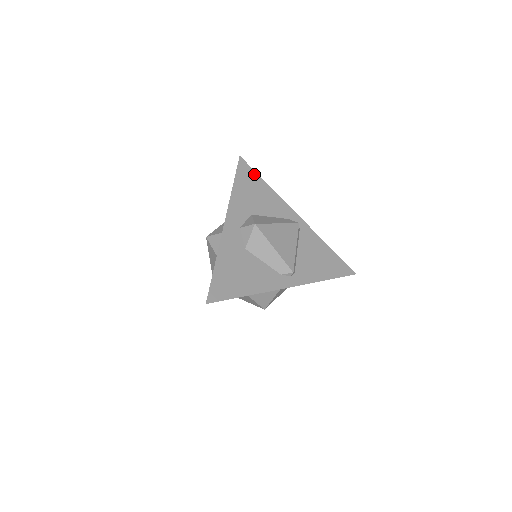
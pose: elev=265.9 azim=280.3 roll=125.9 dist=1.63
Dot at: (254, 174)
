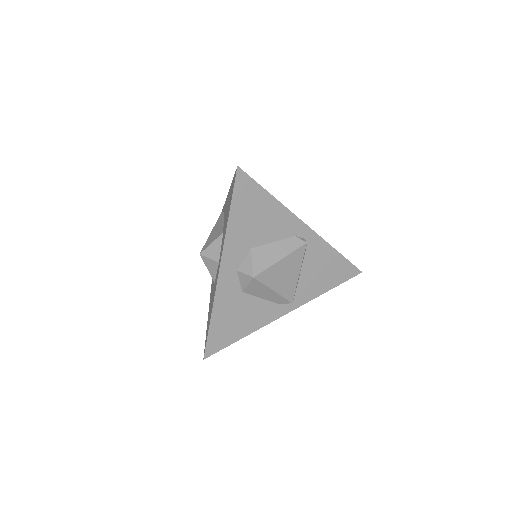
Dot at: (256, 188)
